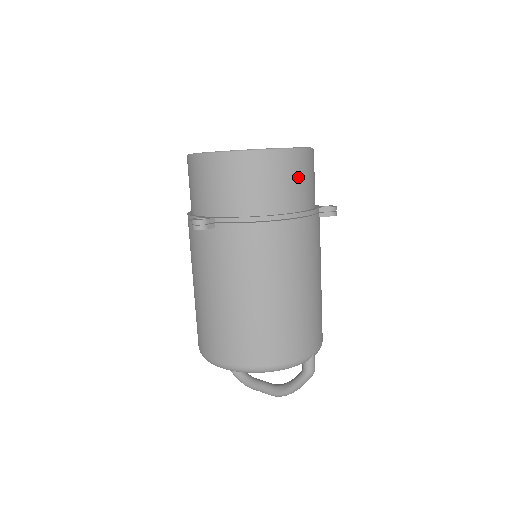
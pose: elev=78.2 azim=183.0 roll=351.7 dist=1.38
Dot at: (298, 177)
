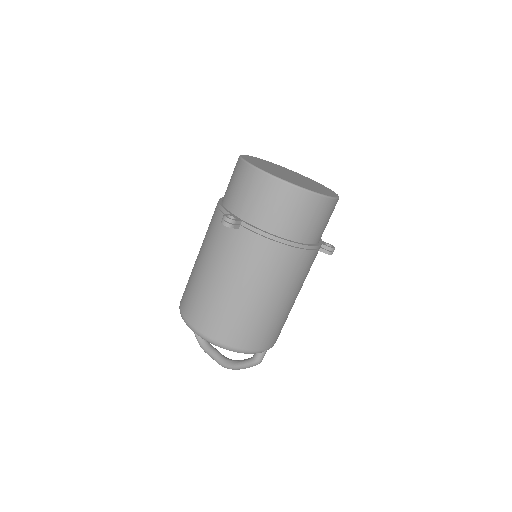
Dot at: (319, 218)
